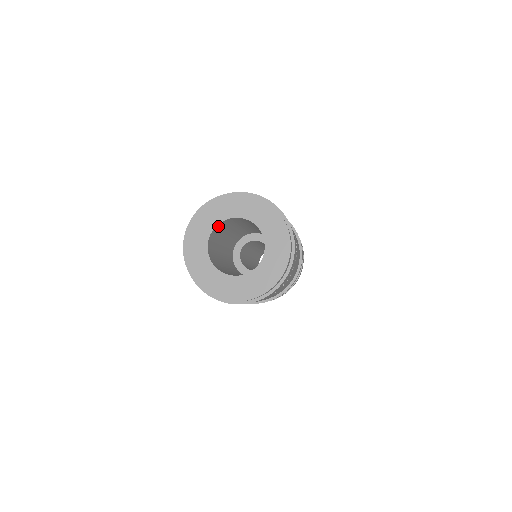
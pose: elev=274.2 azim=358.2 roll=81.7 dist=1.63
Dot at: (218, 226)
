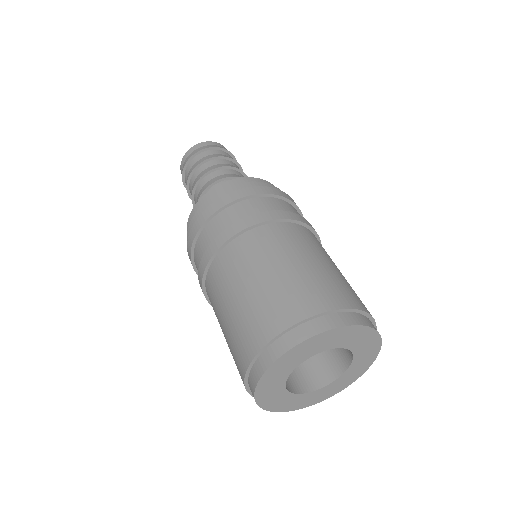
Dot at: occluded
